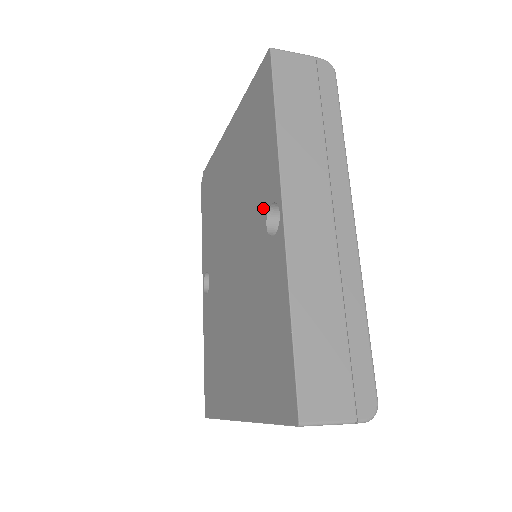
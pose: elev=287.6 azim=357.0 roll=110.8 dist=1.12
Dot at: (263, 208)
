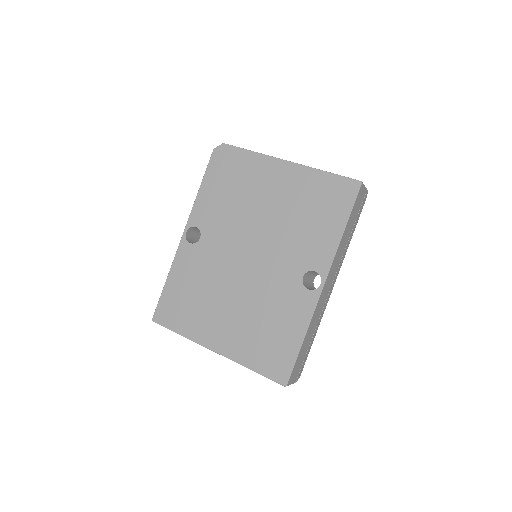
Dot at: (305, 265)
